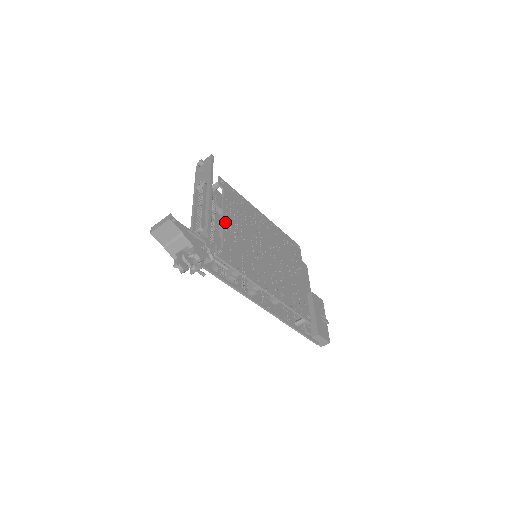
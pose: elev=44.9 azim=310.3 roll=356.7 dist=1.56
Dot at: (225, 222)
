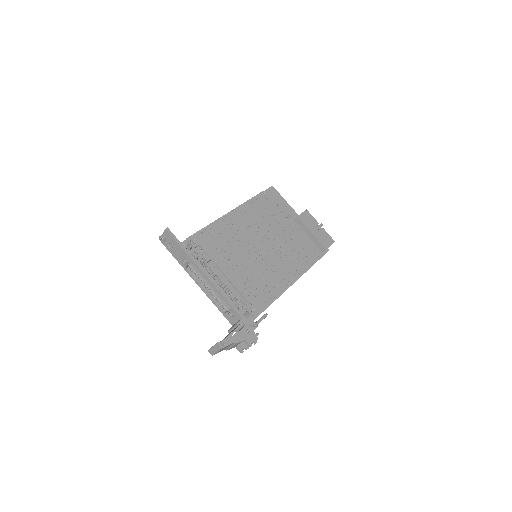
Dot at: (229, 277)
